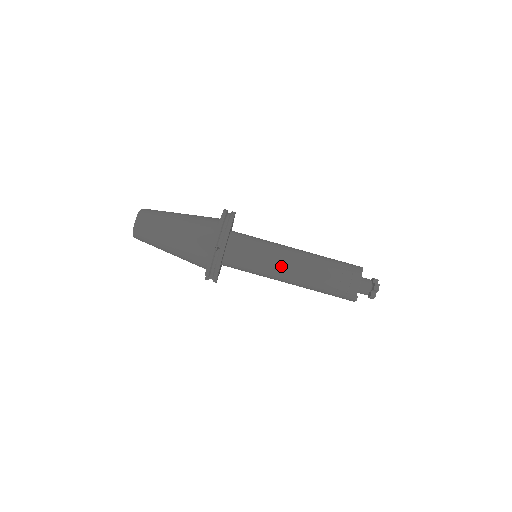
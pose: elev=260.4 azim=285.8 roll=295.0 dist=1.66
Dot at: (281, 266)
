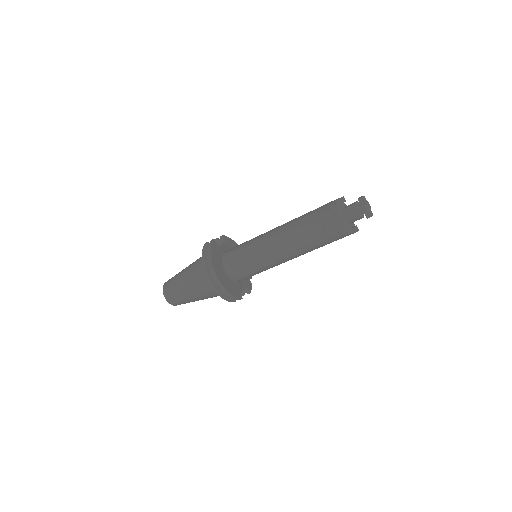
Dot at: (273, 257)
